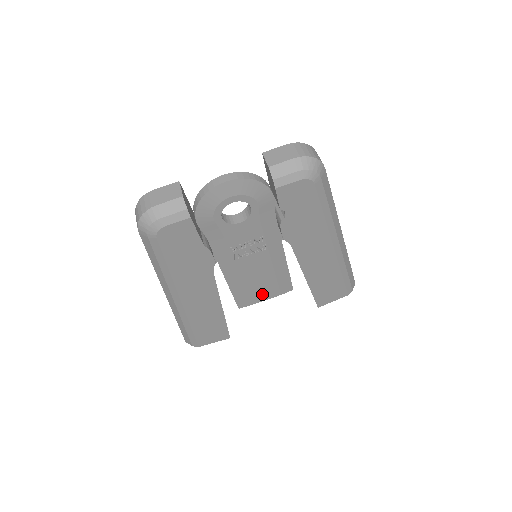
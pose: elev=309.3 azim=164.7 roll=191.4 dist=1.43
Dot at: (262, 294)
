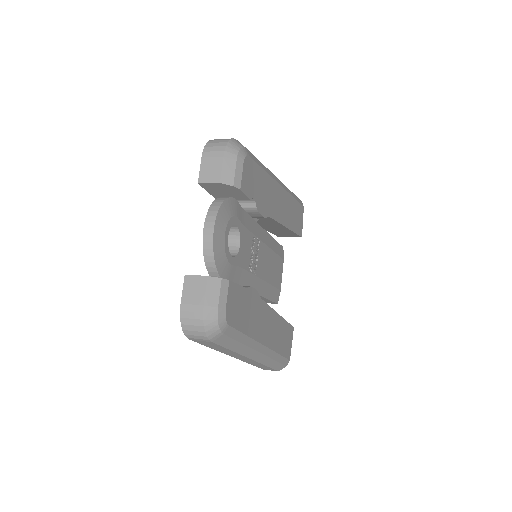
Dot at: (278, 275)
